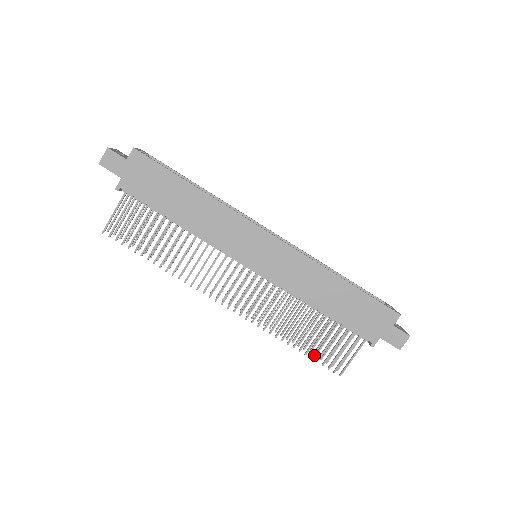
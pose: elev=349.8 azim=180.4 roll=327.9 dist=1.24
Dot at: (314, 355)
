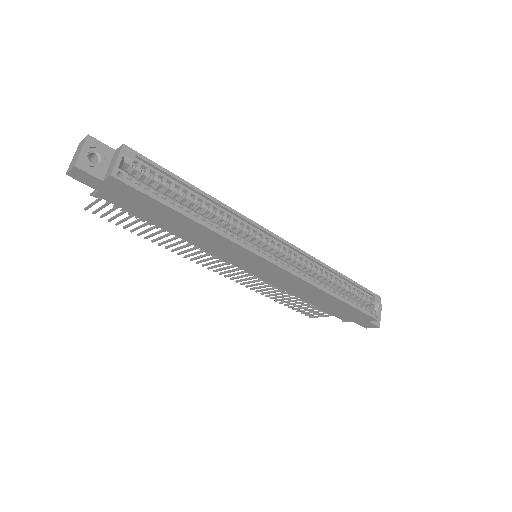
Dot at: occluded
